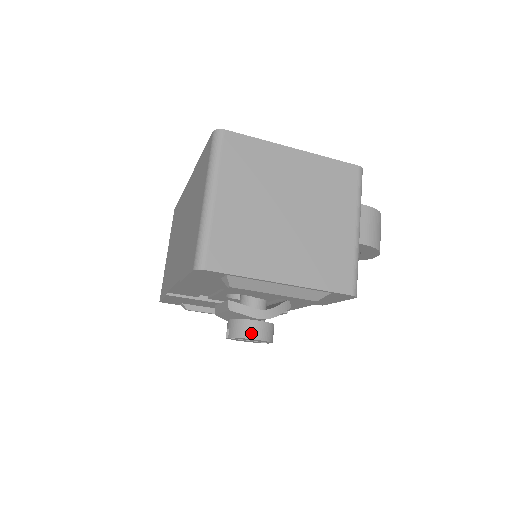
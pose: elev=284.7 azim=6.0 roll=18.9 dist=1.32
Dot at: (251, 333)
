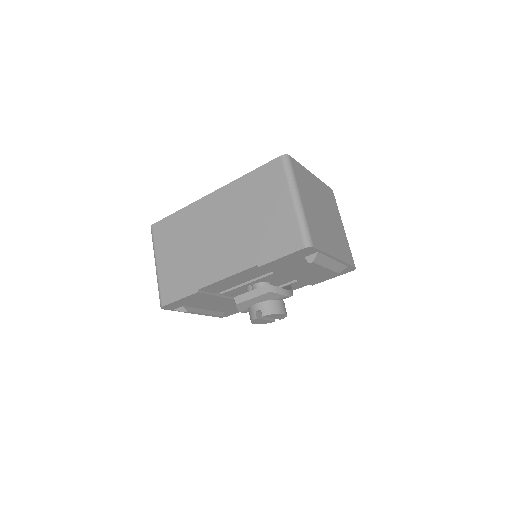
Dot at: (281, 309)
